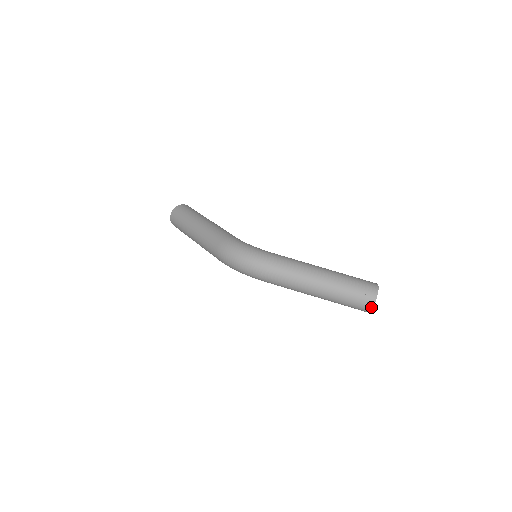
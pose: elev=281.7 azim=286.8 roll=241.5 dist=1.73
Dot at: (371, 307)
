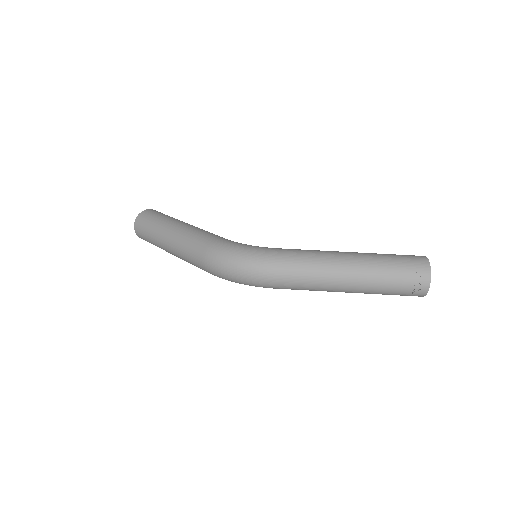
Dot at: (425, 290)
